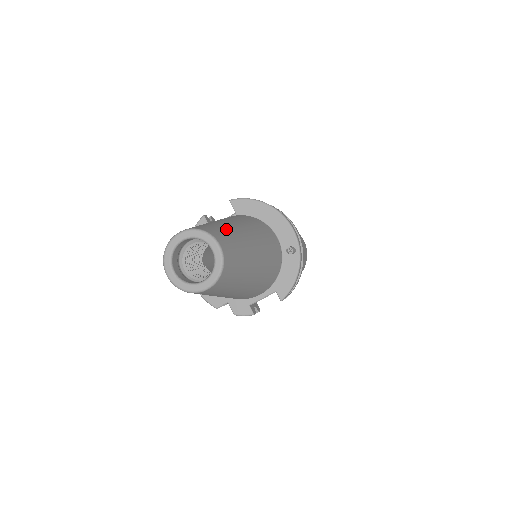
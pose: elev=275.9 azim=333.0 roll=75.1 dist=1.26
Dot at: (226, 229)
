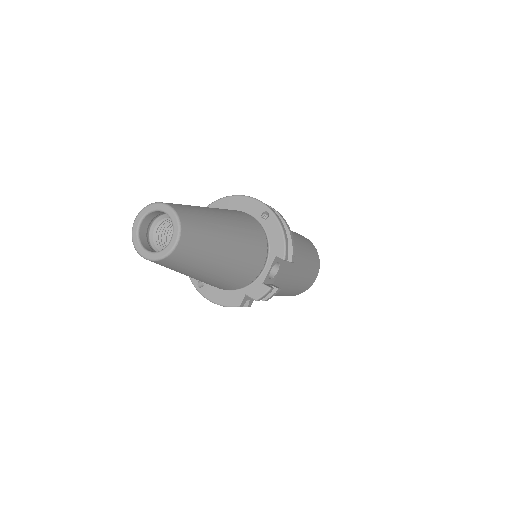
Dot at: occluded
